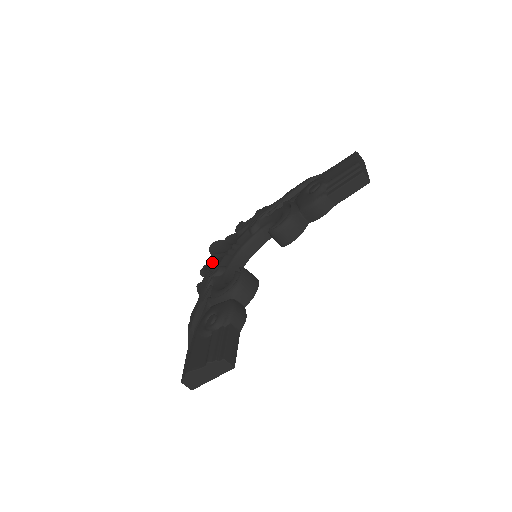
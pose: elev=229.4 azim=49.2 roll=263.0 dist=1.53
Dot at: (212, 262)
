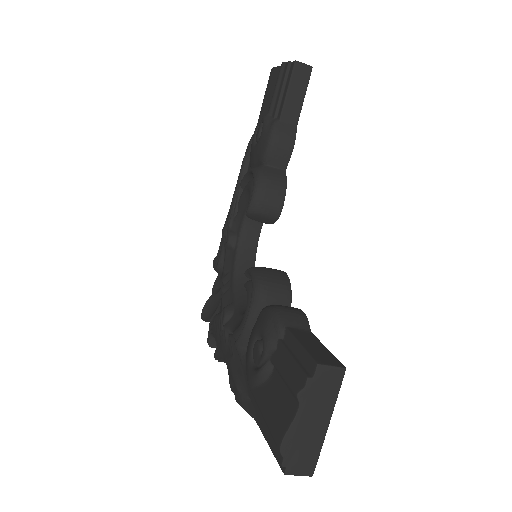
Dot at: (213, 318)
